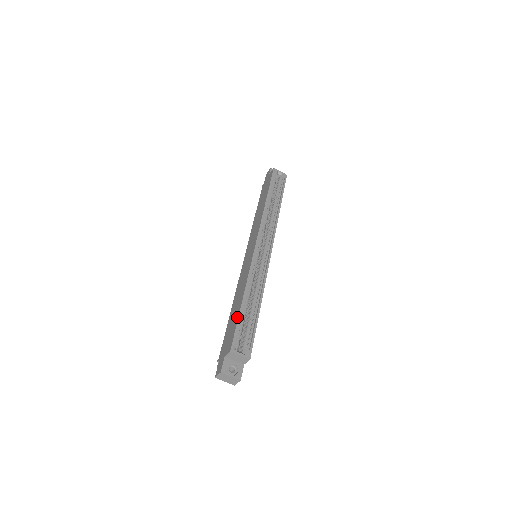
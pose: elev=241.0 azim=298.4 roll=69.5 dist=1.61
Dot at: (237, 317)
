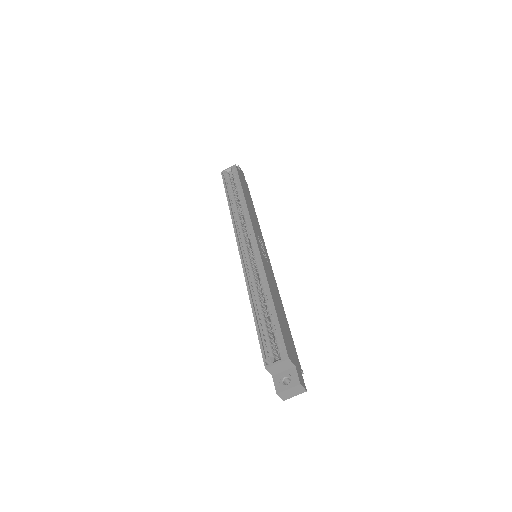
Dot at: (257, 331)
